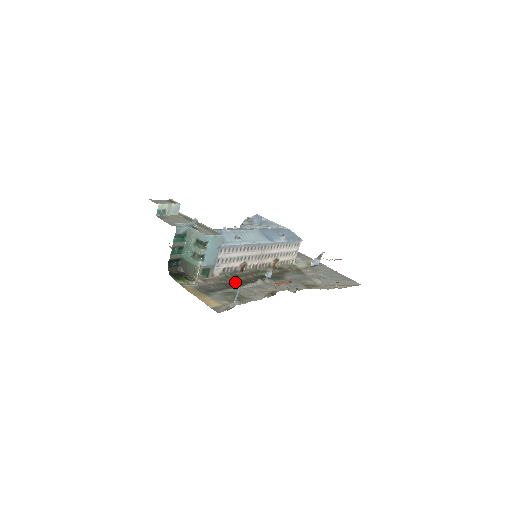
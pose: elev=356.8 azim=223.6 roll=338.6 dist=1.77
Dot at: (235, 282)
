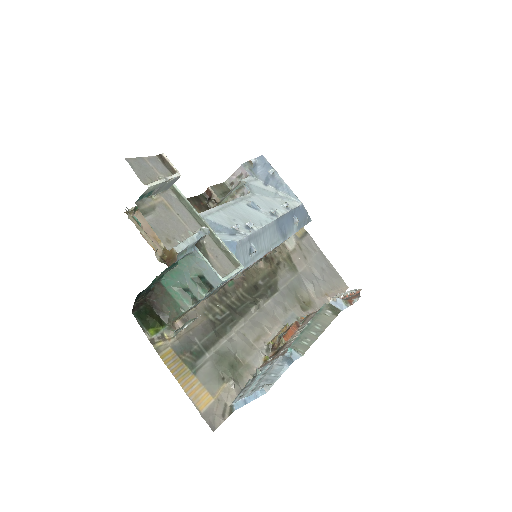
Dot at: (224, 314)
